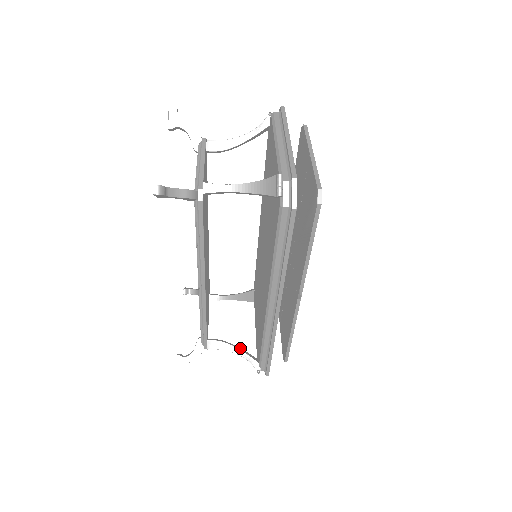
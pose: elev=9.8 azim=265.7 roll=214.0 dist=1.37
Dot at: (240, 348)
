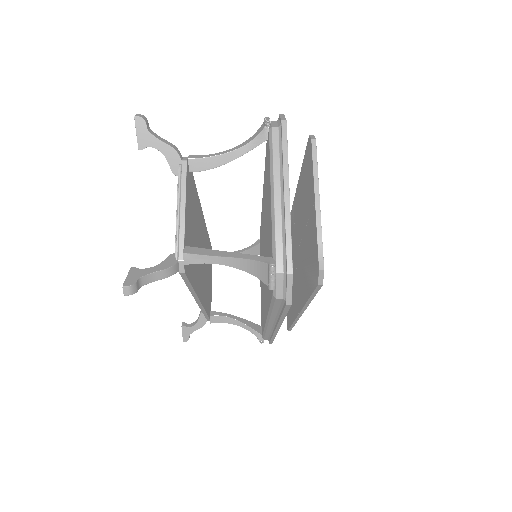
Dot at: (243, 319)
